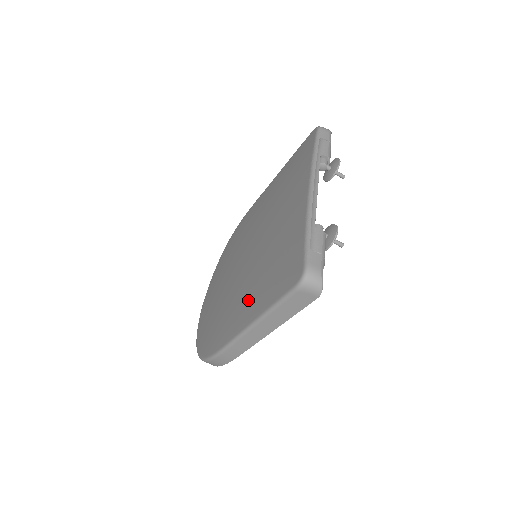
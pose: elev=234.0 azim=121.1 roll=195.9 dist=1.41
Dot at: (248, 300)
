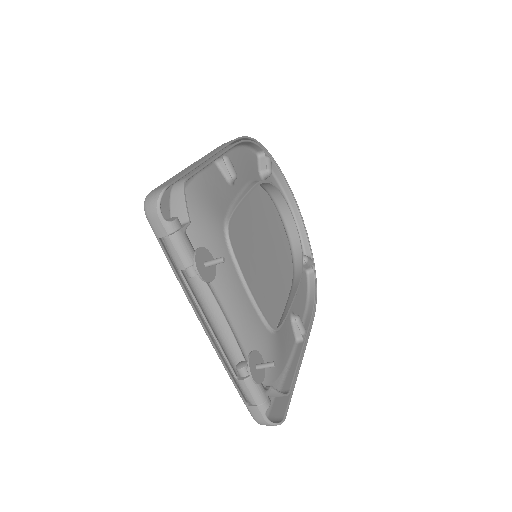
Dot at: occluded
